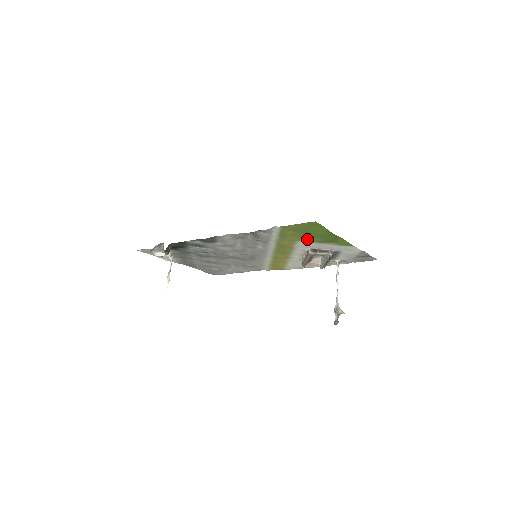
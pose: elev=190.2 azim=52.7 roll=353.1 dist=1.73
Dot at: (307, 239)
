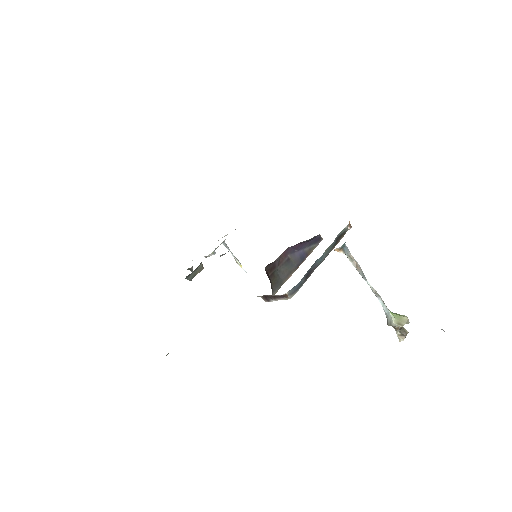
Dot at: occluded
